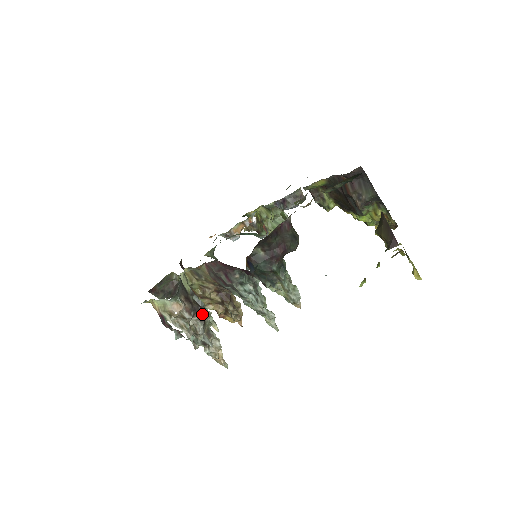
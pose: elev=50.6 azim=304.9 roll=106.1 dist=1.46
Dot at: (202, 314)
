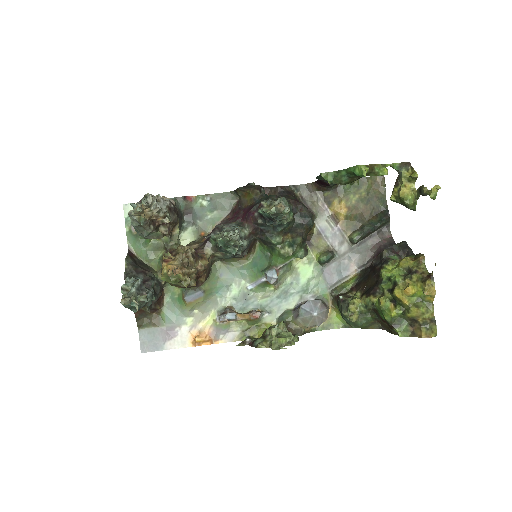
Dot at: occluded
